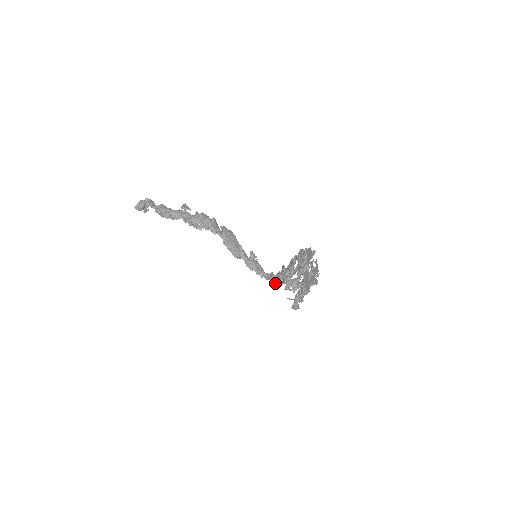
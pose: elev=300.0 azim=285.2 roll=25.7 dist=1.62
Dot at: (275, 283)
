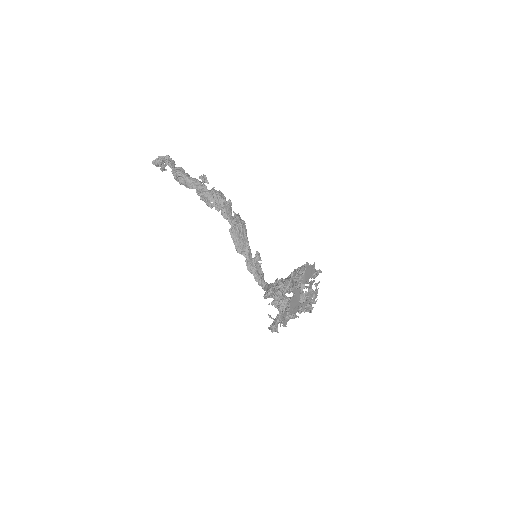
Dot at: occluded
